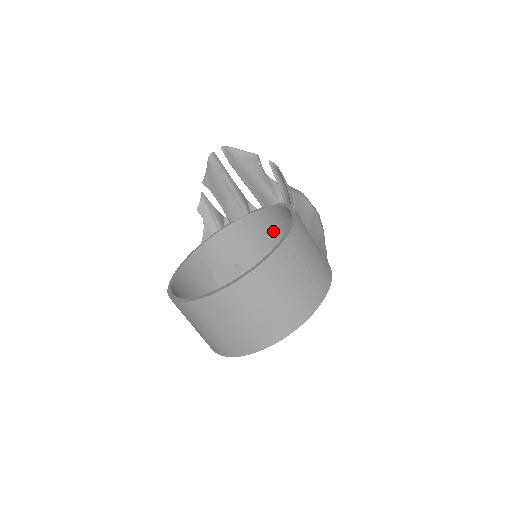
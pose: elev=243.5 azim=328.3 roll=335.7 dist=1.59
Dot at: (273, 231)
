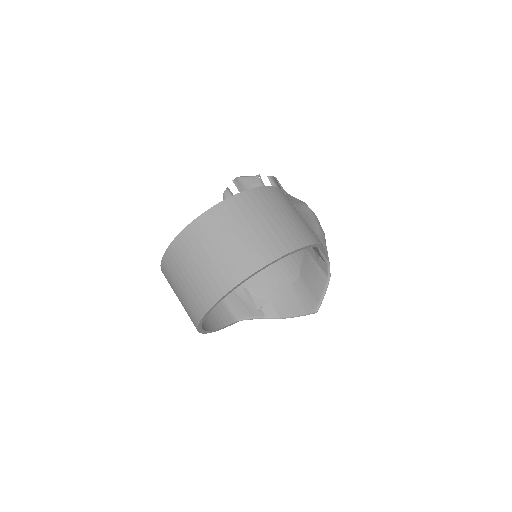
Dot at: occluded
